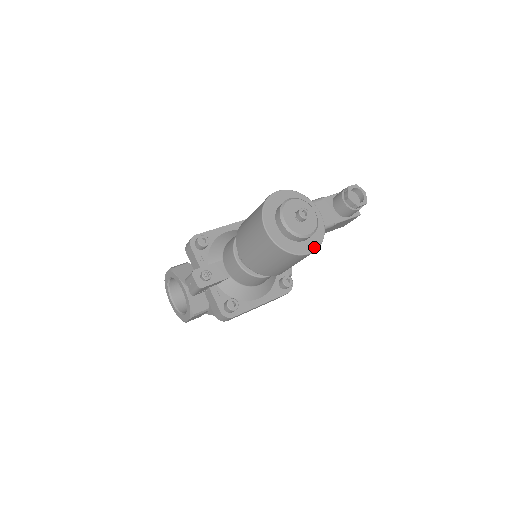
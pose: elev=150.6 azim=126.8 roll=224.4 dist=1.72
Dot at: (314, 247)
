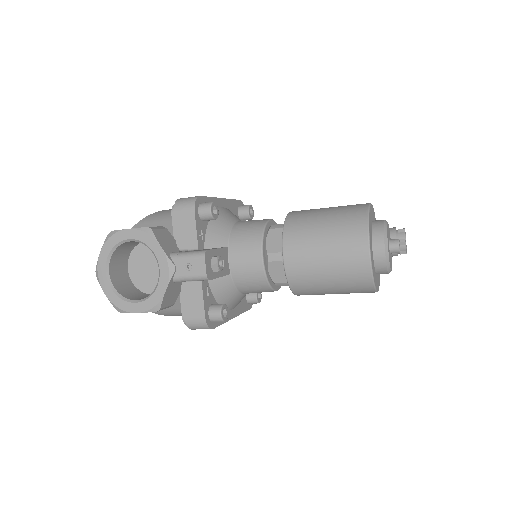
Dot at: (379, 285)
